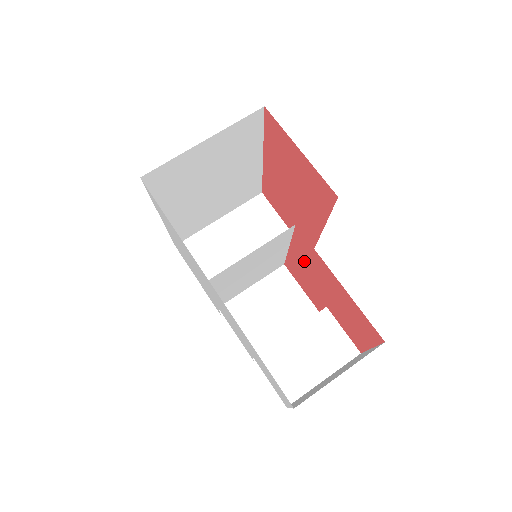
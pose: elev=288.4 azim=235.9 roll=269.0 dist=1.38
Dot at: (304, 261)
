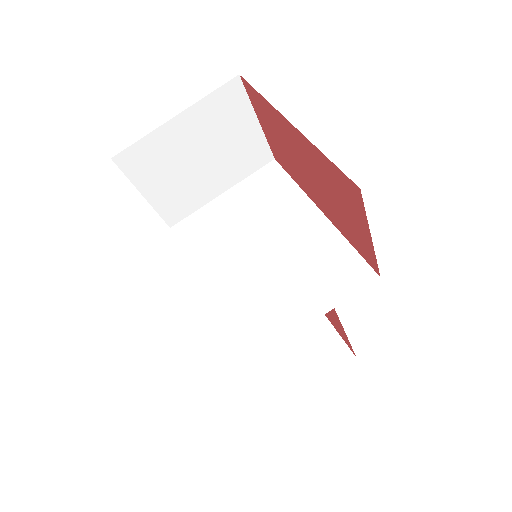
Dot at: occluded
